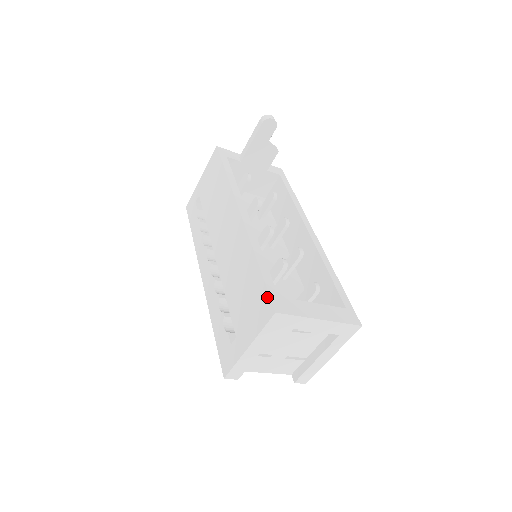
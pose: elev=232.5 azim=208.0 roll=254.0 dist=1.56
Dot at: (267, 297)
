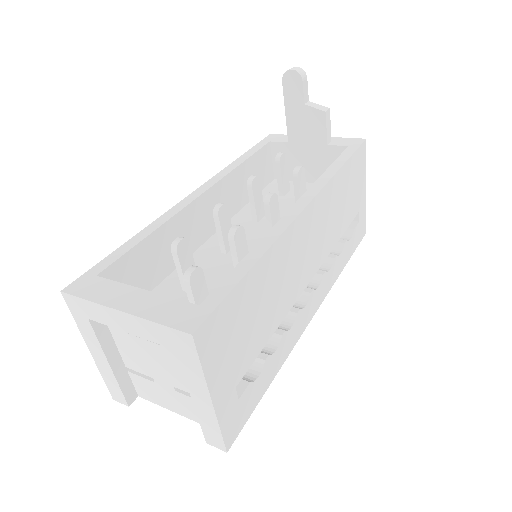
Dot at: (87, 276)
